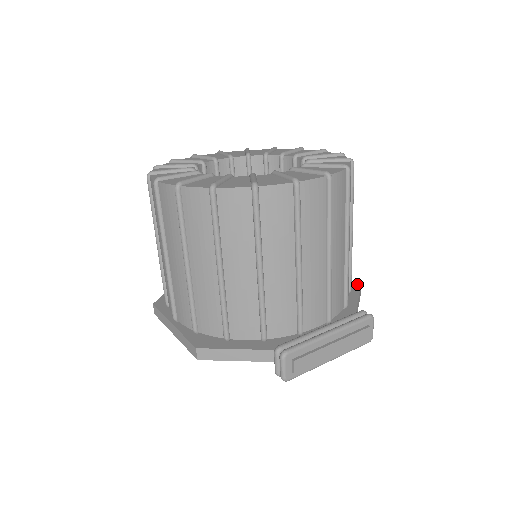
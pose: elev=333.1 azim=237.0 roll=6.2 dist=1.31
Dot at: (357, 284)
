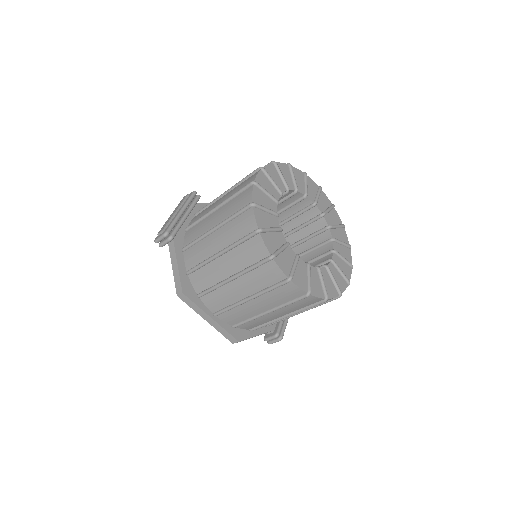
Dot at: occluded
